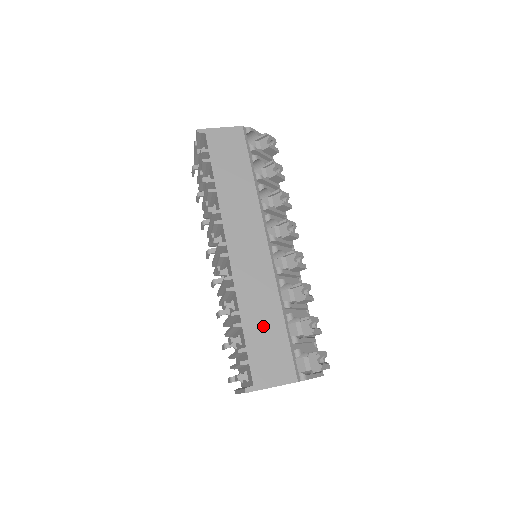
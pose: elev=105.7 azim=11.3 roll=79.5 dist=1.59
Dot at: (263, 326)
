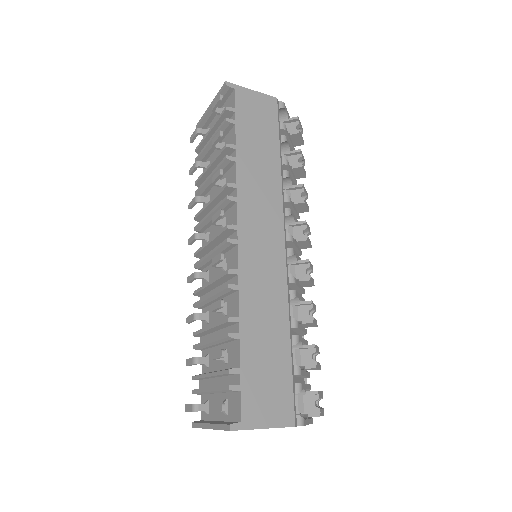
Dot at: (265, 344)
